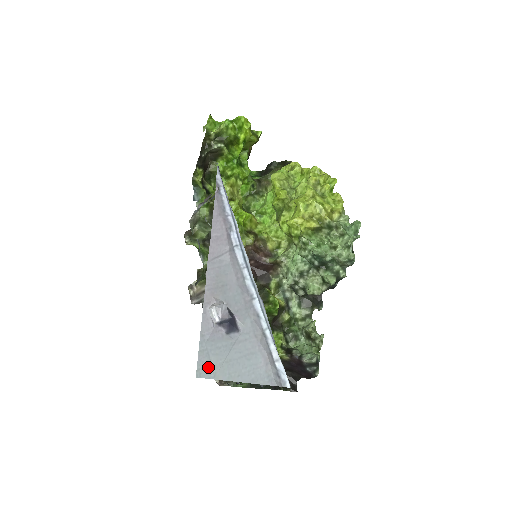
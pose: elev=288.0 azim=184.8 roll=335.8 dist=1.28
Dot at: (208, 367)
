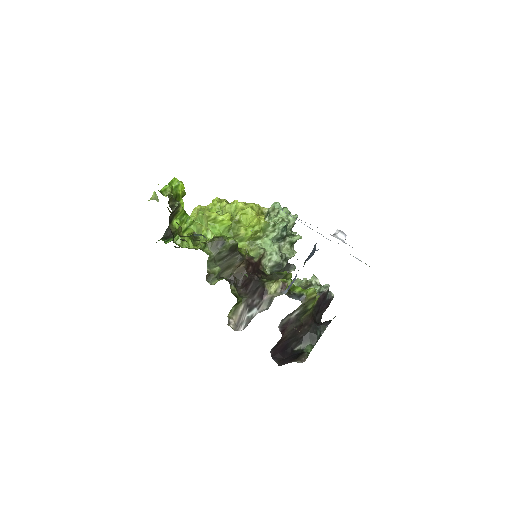
Dot at: occluded
